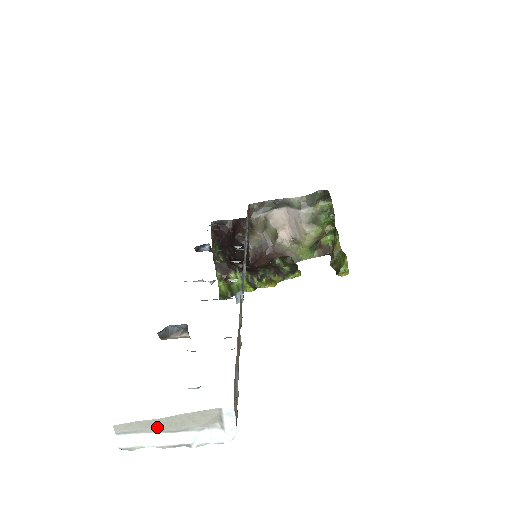
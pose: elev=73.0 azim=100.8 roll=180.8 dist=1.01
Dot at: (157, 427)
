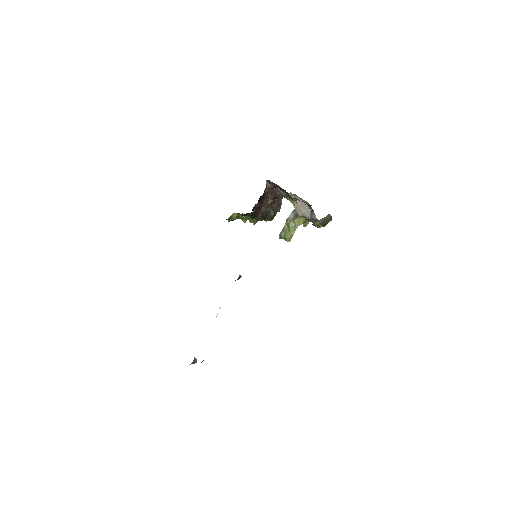
Dot at: occluded
